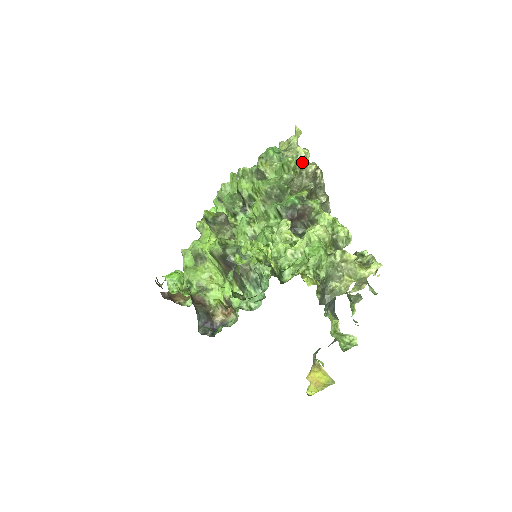
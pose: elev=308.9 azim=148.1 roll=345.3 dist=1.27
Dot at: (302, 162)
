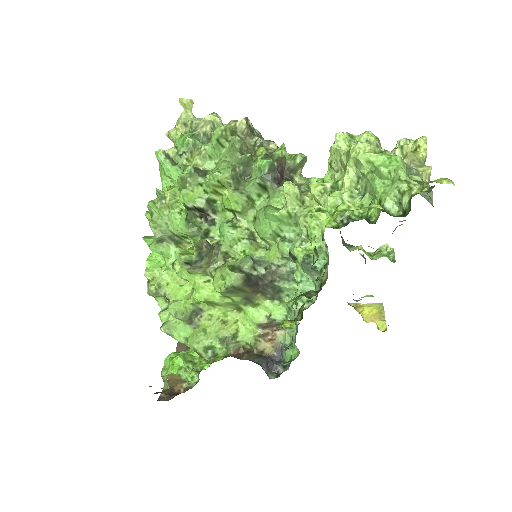
Dot at: occluded
